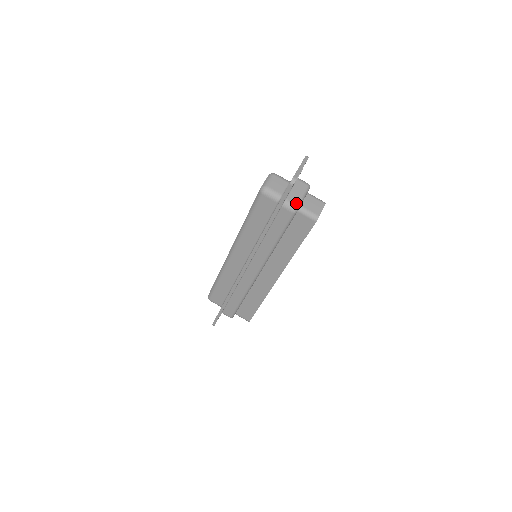
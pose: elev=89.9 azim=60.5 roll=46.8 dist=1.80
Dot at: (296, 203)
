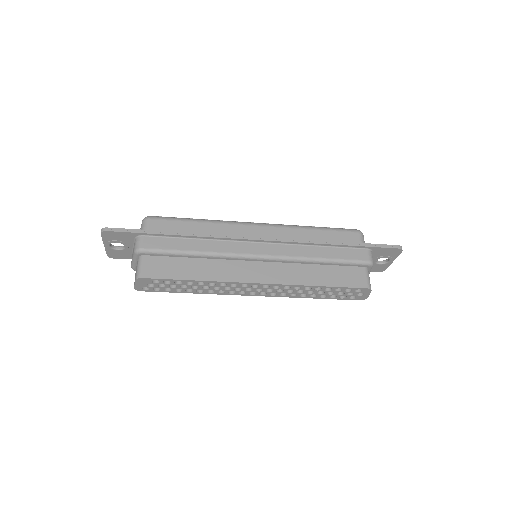
Dot at: (373, 263)
